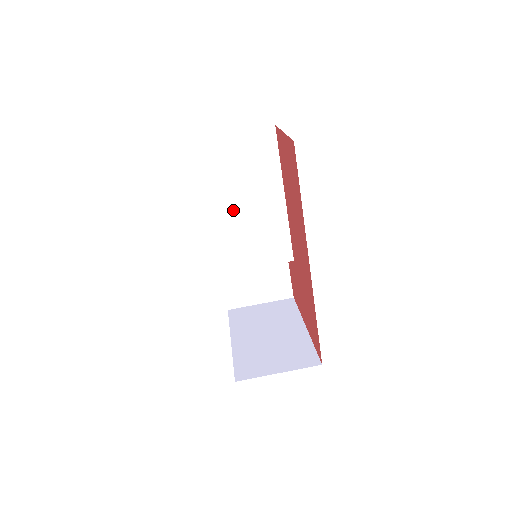
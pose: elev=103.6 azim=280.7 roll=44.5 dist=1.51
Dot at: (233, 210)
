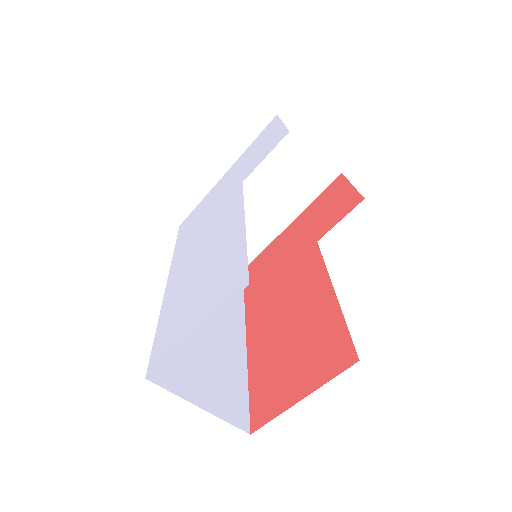
Dot at: occluded
